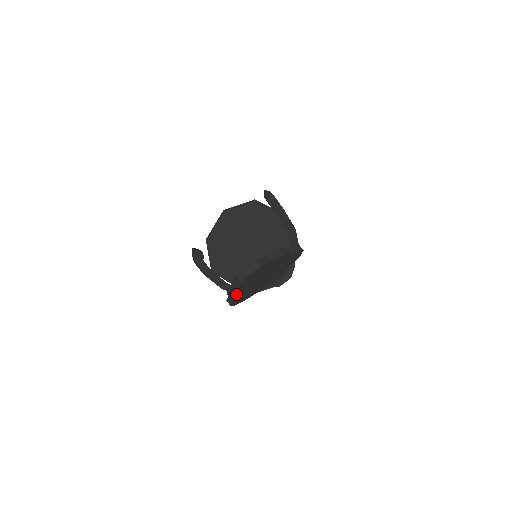
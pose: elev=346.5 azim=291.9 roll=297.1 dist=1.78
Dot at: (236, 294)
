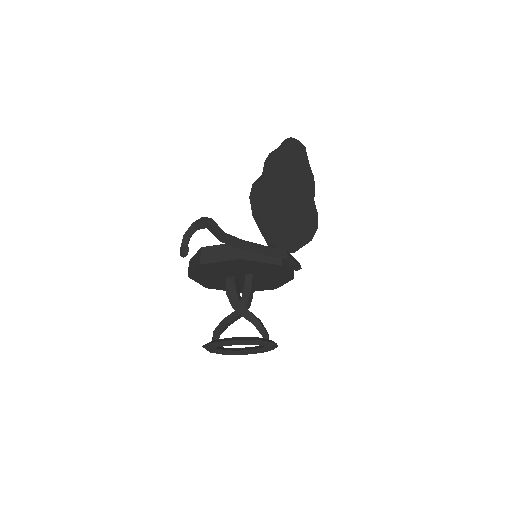
Dot at: (275, 162)
